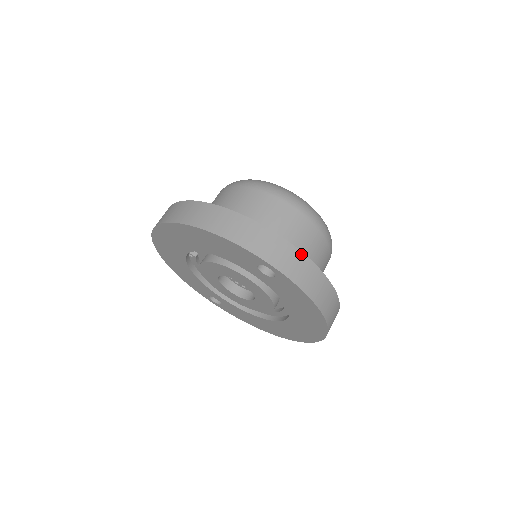
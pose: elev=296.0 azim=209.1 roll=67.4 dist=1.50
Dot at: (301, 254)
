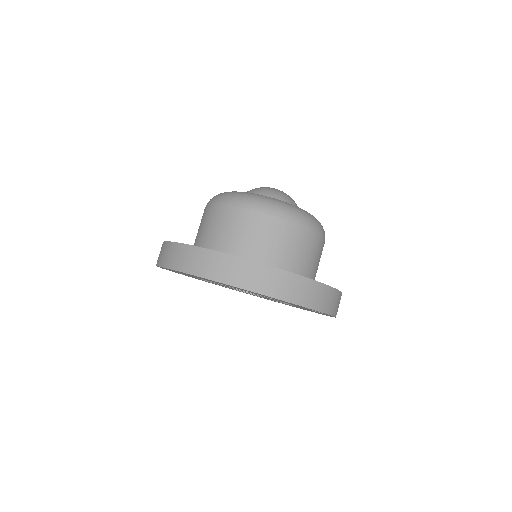
Dot at: occluded
